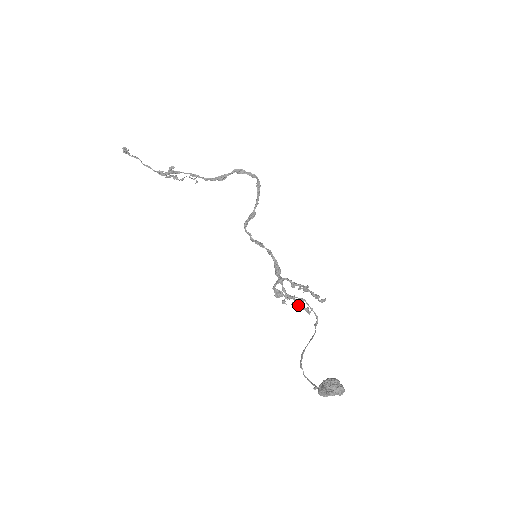
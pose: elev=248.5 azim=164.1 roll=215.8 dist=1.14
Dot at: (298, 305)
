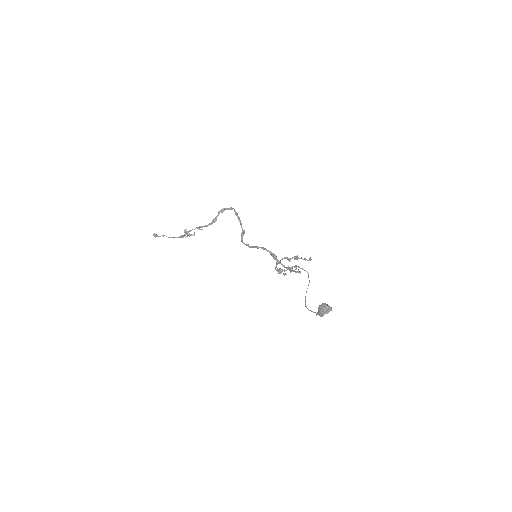
Dot at: (293, 271)
